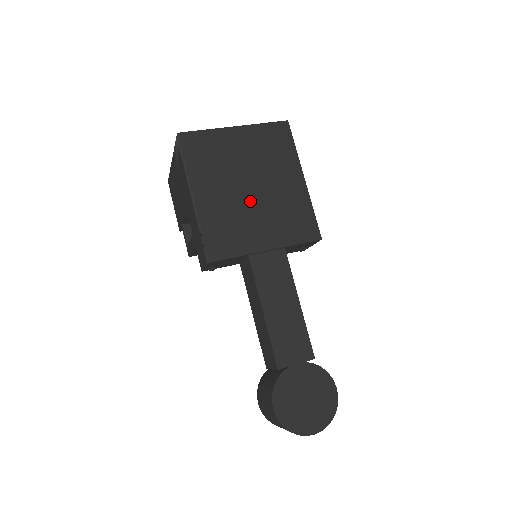
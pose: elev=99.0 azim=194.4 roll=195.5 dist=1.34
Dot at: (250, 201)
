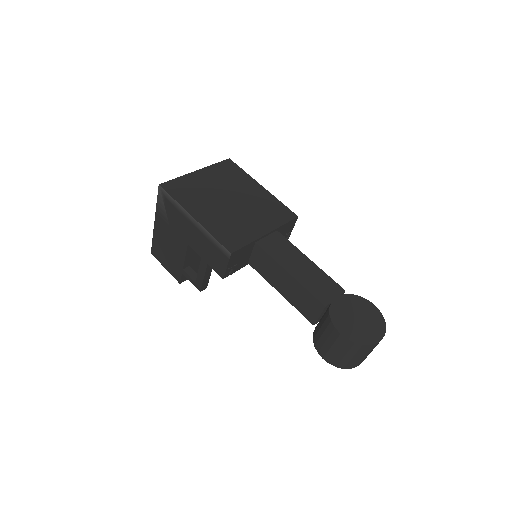
Dot at: (235, 209)
